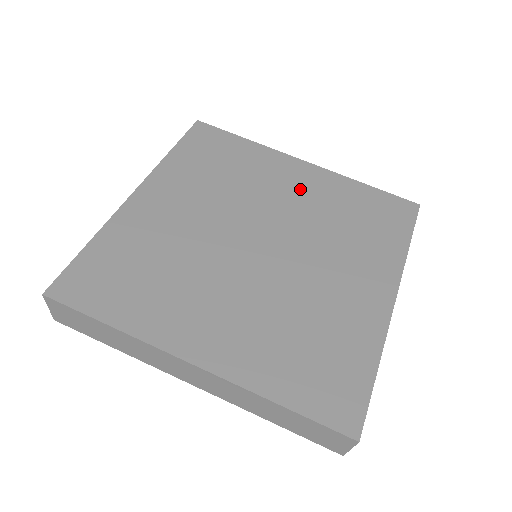
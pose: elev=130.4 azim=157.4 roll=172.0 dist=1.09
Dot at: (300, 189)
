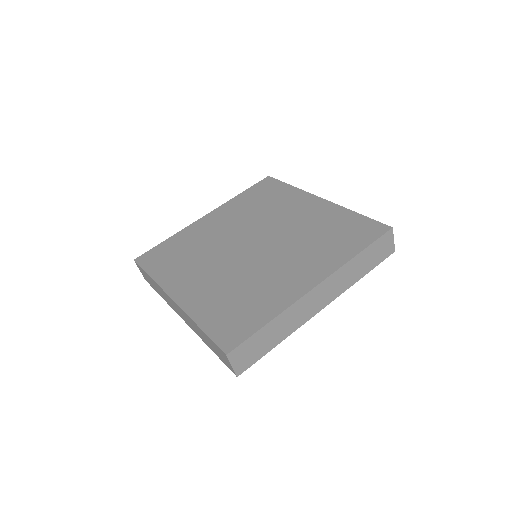
Dot at: (303, 215)
